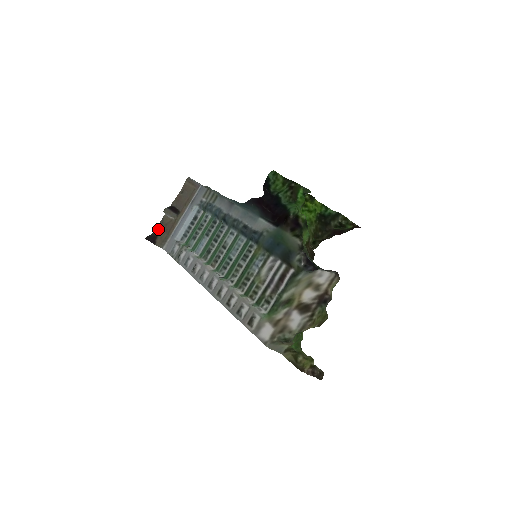
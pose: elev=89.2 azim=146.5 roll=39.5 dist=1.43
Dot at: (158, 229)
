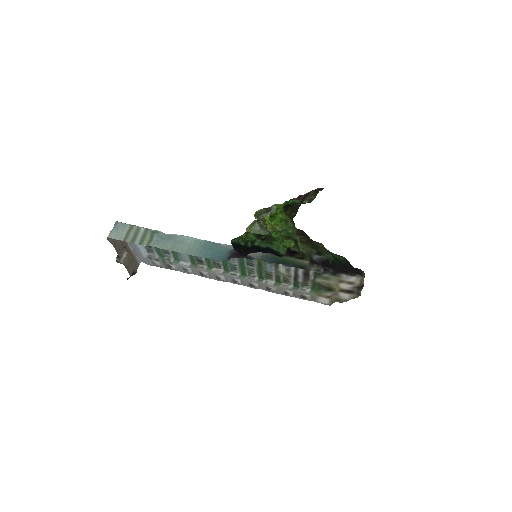
Dot at: (129, 271)
